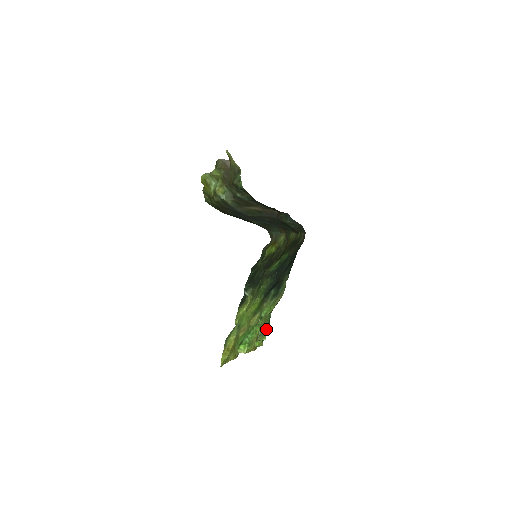
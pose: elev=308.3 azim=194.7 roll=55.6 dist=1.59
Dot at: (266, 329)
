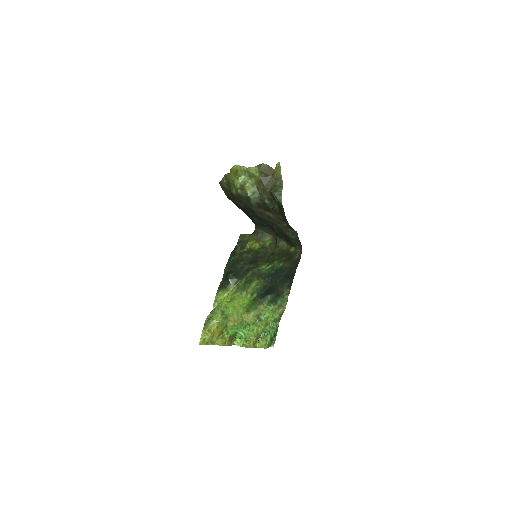
Dot at: (271, 335)
